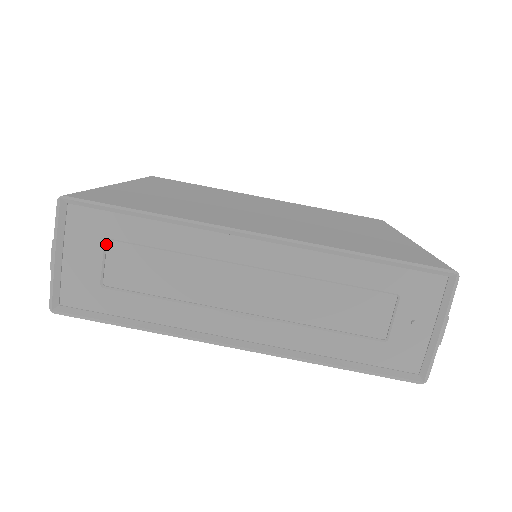
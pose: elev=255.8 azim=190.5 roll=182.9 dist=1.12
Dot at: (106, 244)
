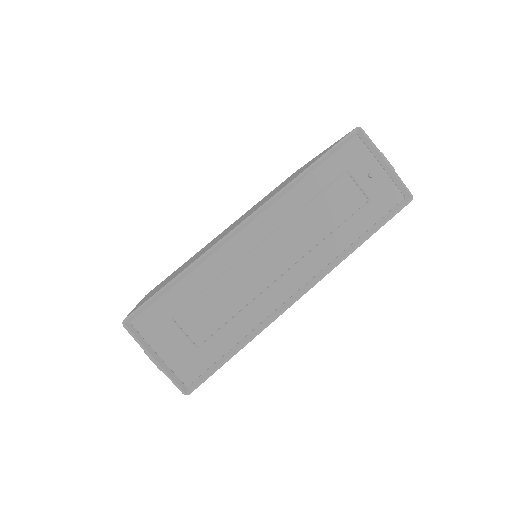
Dot at: (174, 321)
